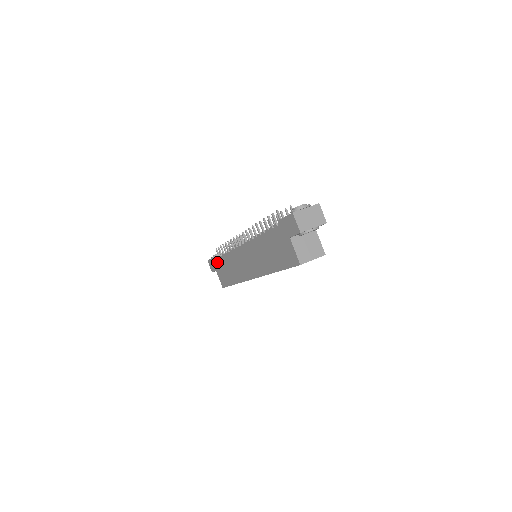
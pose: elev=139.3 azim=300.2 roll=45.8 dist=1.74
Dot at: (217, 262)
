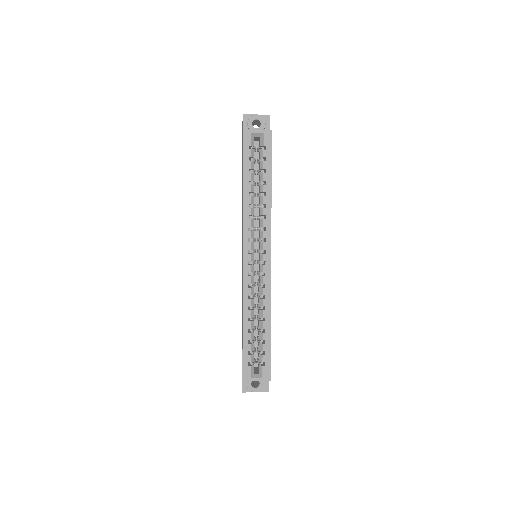
Dot at: occluded
